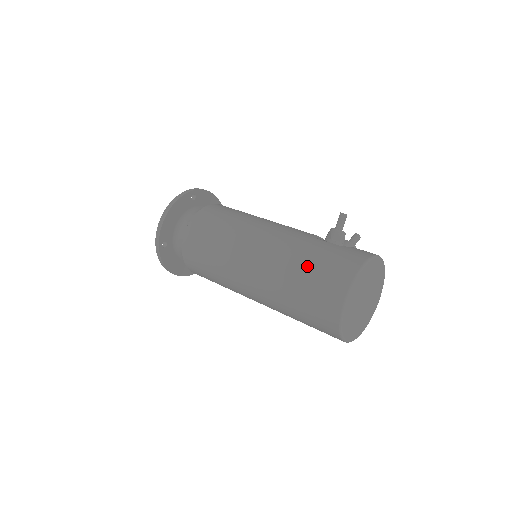
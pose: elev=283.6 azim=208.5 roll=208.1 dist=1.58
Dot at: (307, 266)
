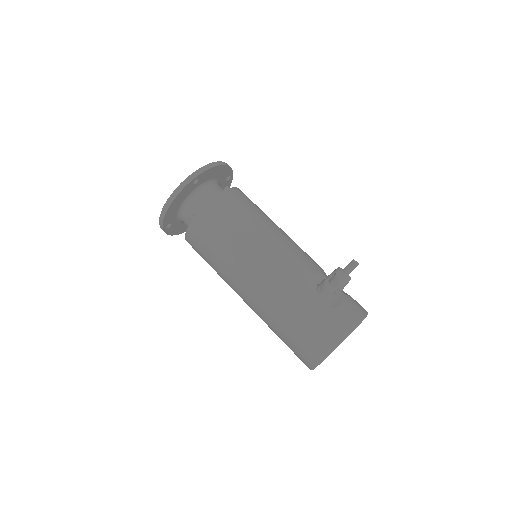
Dot at: (292, 325)
